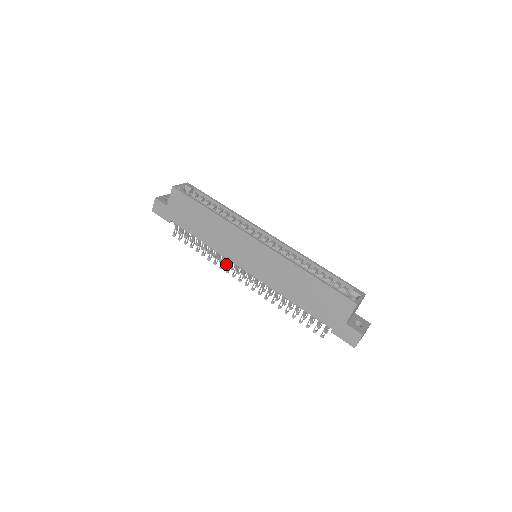
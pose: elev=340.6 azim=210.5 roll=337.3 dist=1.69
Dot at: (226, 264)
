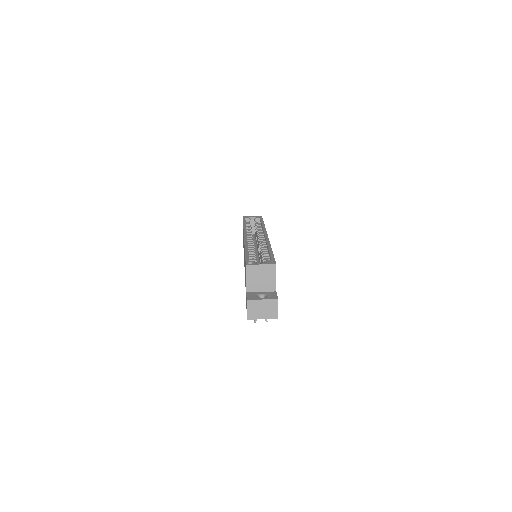
Dot at: occluded
